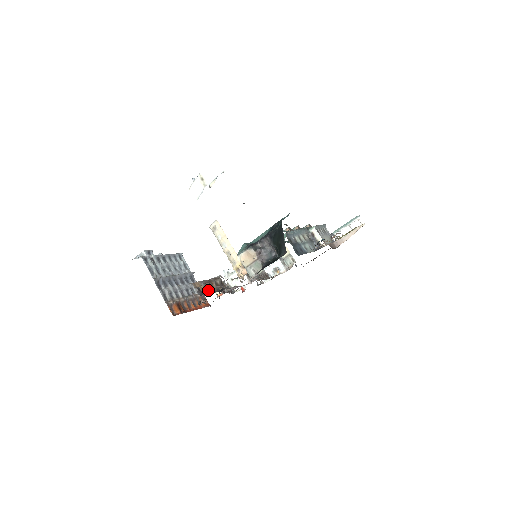
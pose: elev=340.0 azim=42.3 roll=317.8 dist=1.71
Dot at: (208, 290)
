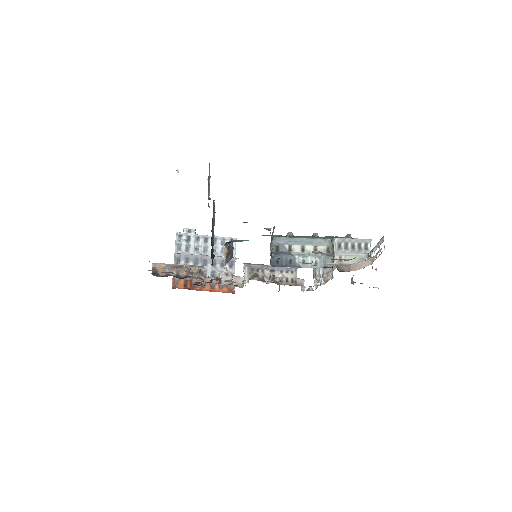
Dot at: (170, 273)
